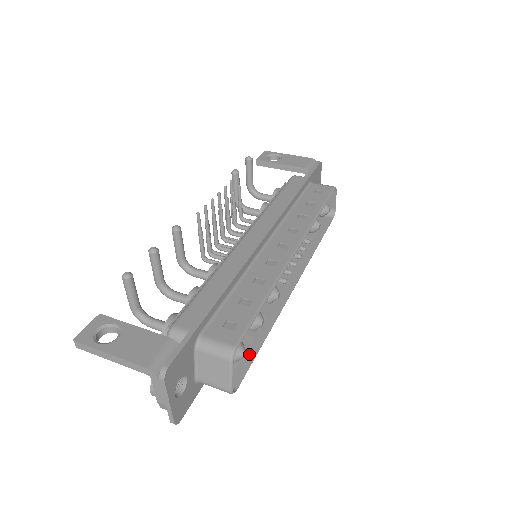
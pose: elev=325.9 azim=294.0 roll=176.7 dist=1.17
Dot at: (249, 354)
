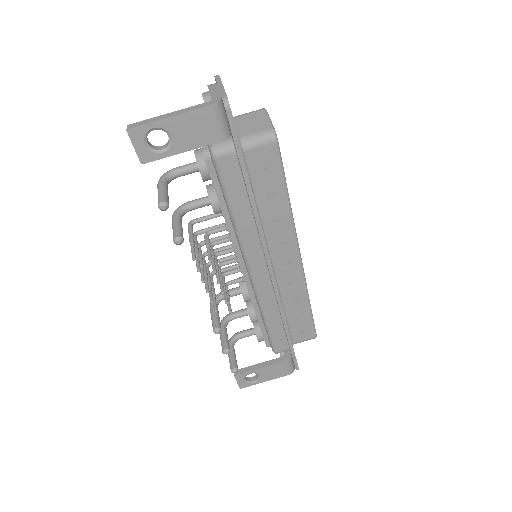
Dot at: occluded
